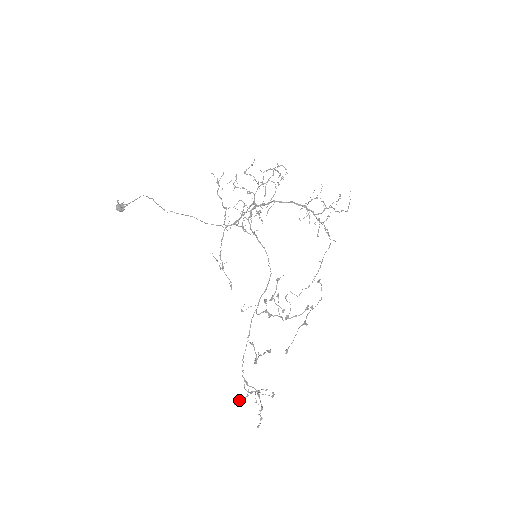
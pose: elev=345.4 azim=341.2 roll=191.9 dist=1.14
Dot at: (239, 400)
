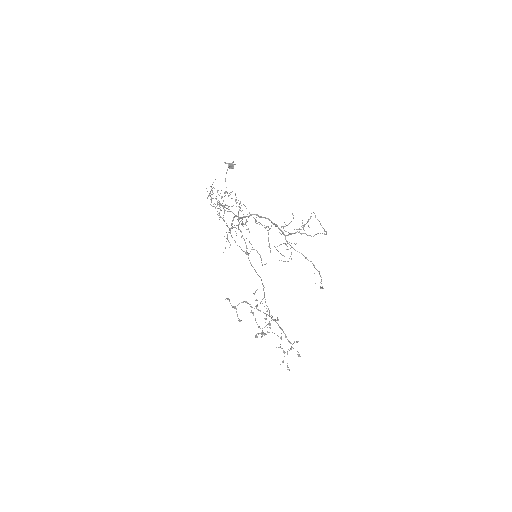
Dot at: (296, 341)
